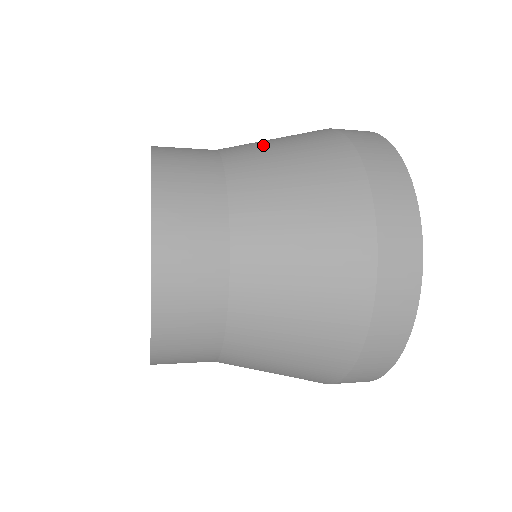
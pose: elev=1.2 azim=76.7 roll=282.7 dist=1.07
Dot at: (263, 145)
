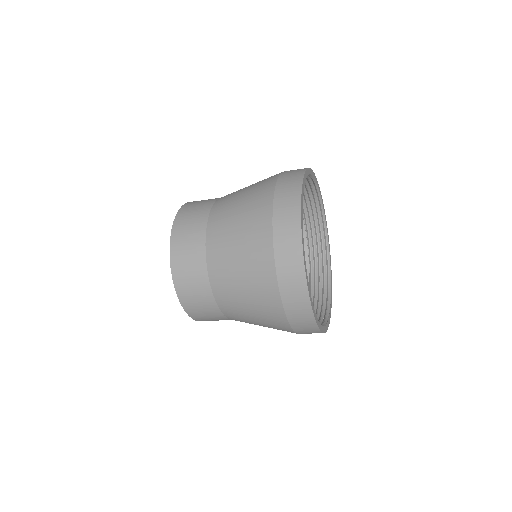
Dot at: occluded
